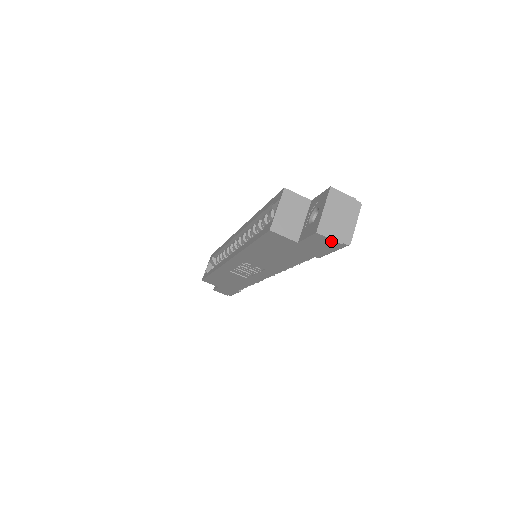
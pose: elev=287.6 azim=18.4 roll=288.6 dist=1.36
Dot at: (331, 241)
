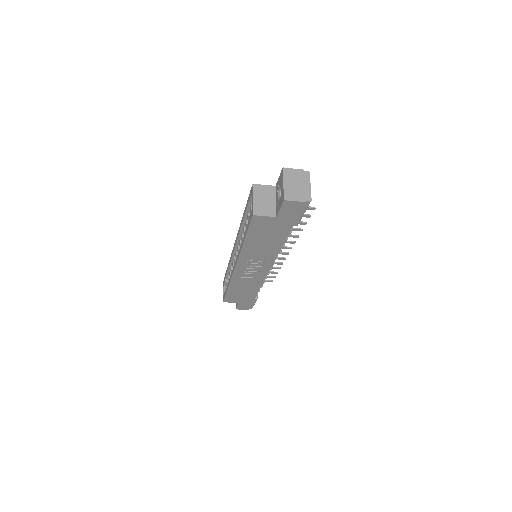
Dot at: (297, 203)
